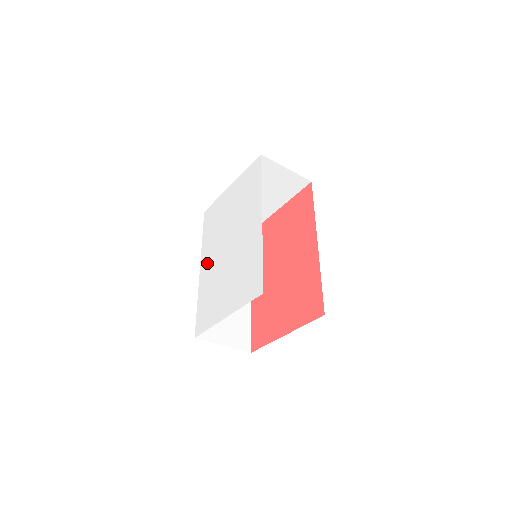
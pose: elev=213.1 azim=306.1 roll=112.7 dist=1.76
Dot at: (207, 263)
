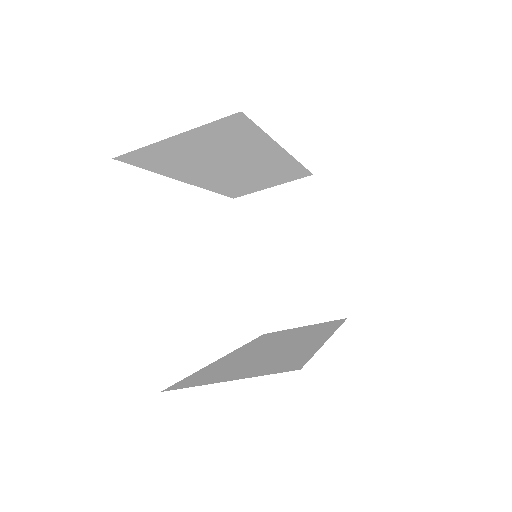
Dot at: occluded
